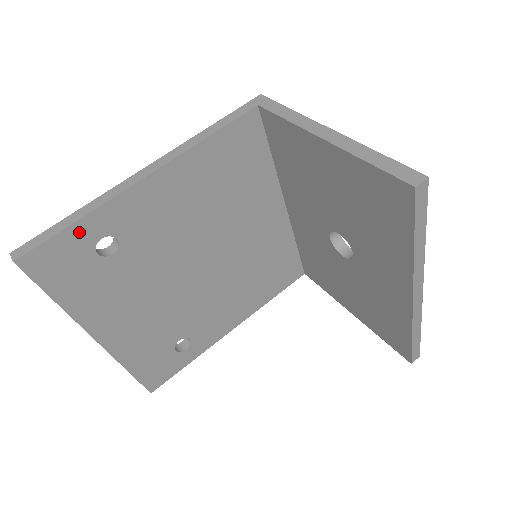
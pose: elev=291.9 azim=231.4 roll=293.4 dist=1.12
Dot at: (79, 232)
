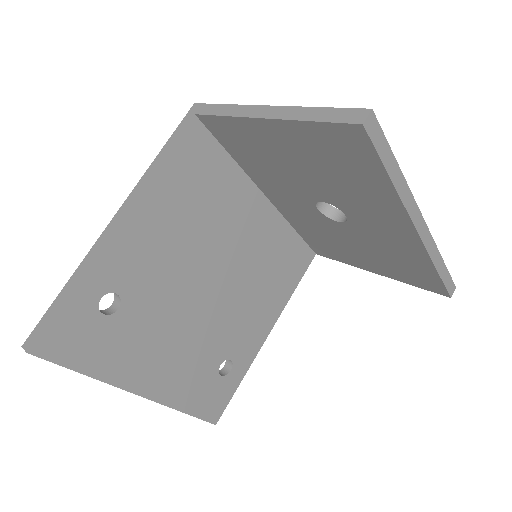
Dot at: (77, 301)
